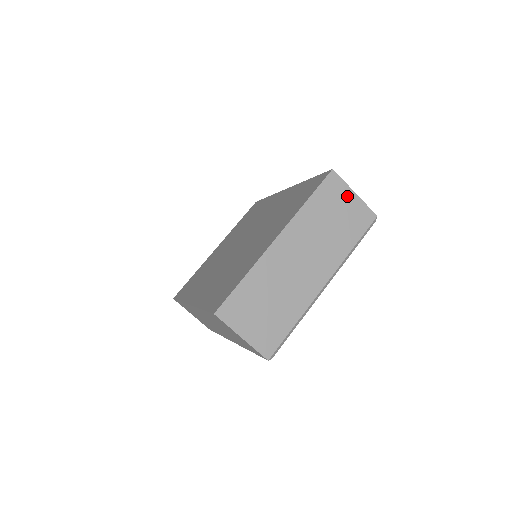
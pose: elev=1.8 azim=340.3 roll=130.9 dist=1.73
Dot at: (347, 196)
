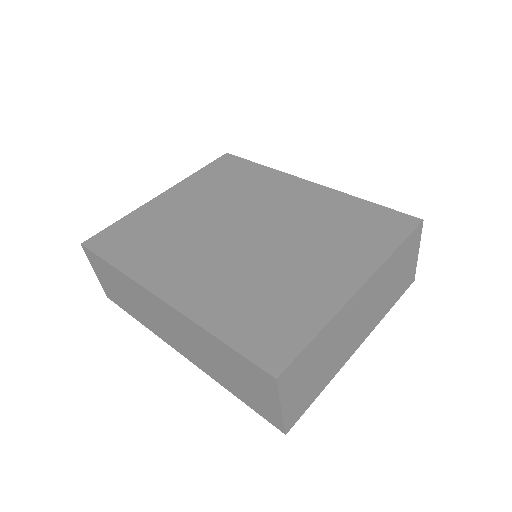
Dot at: (414, 253)
